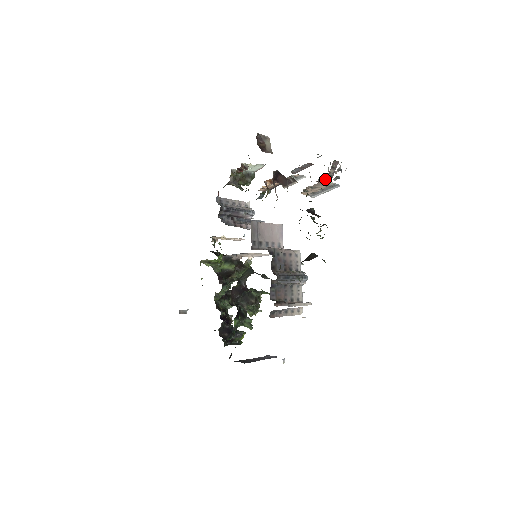
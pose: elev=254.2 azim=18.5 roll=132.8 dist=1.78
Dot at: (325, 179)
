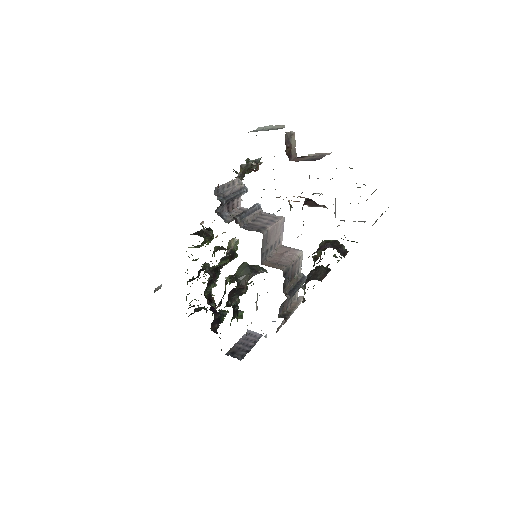
Dot at: occluded
